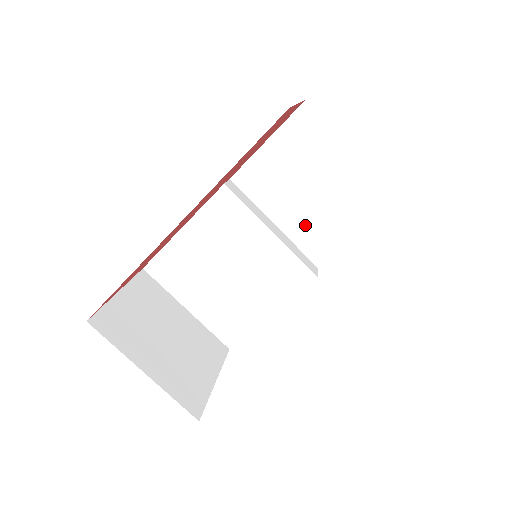
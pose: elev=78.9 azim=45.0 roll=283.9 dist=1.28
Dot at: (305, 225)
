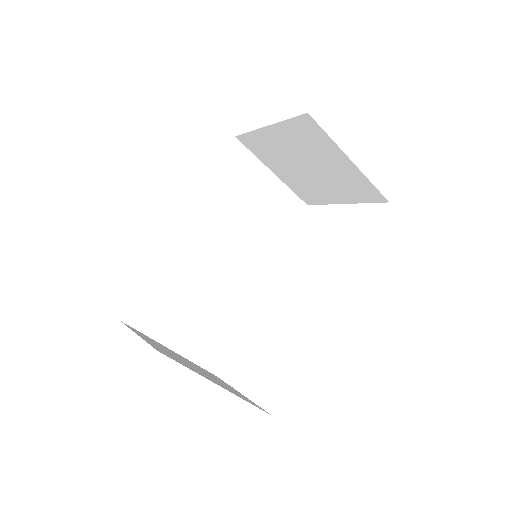
Dot at: (250, 239)
